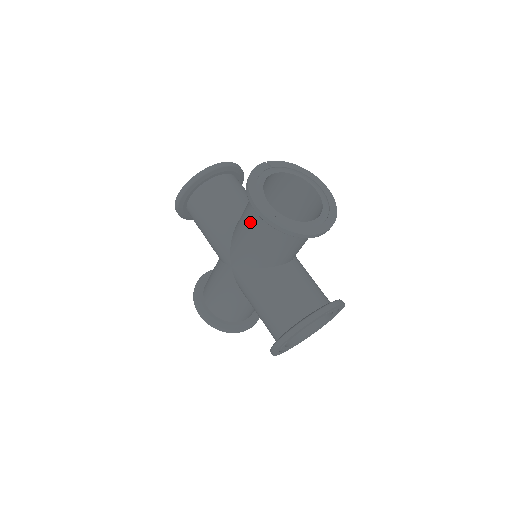
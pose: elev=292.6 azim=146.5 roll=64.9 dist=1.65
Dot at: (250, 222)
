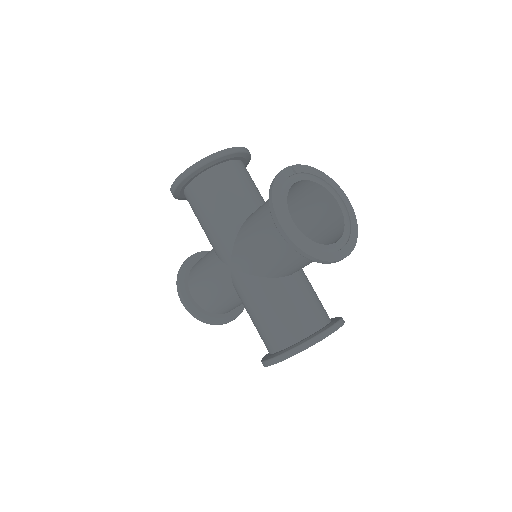
Dot at: (265, 233)
